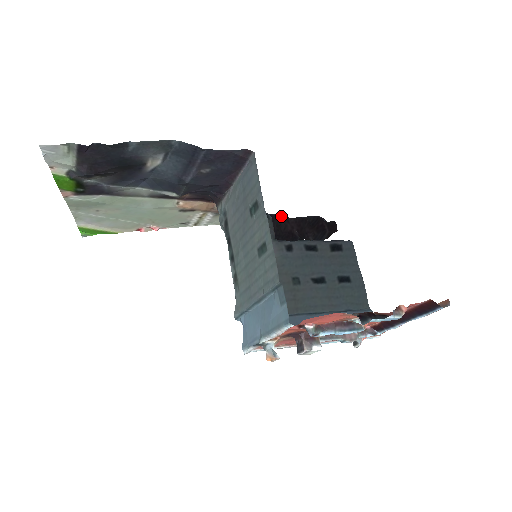
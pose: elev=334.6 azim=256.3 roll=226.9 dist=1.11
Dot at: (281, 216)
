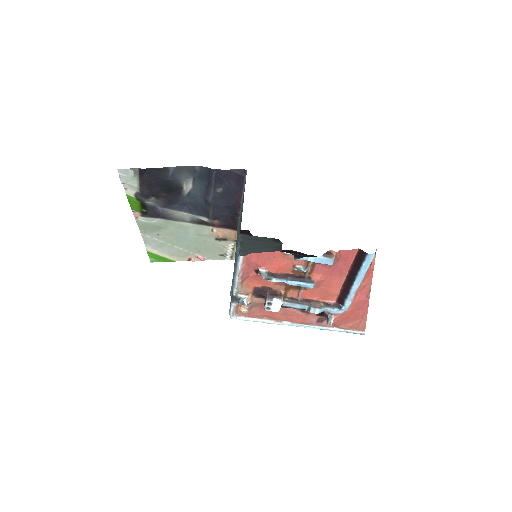
Dot at: (299, 253)
